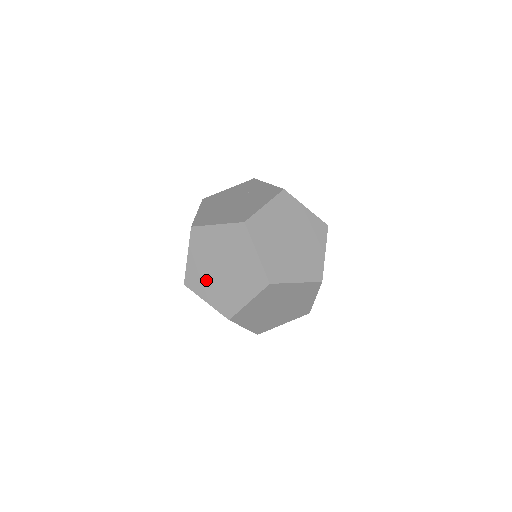
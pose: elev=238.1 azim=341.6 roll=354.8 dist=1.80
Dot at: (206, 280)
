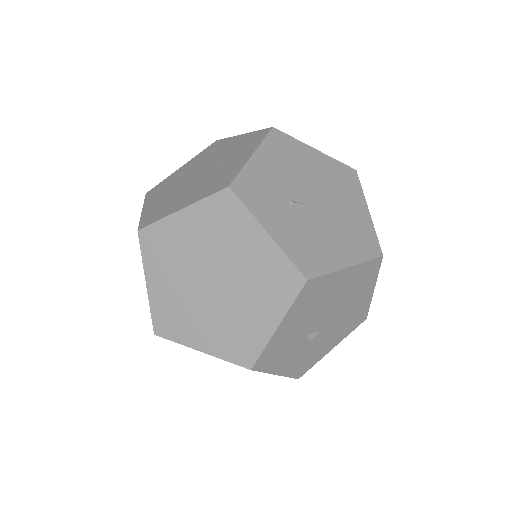
Dot at: occluded
